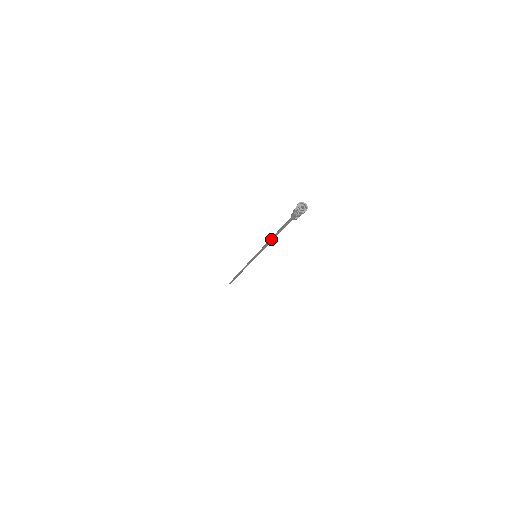
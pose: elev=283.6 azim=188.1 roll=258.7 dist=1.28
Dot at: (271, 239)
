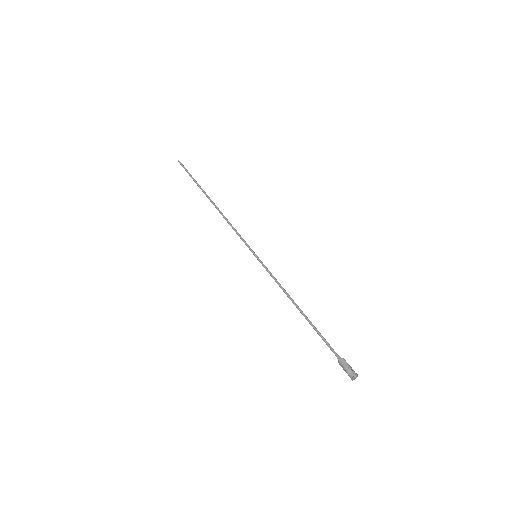
Dot at: (295, 305)
